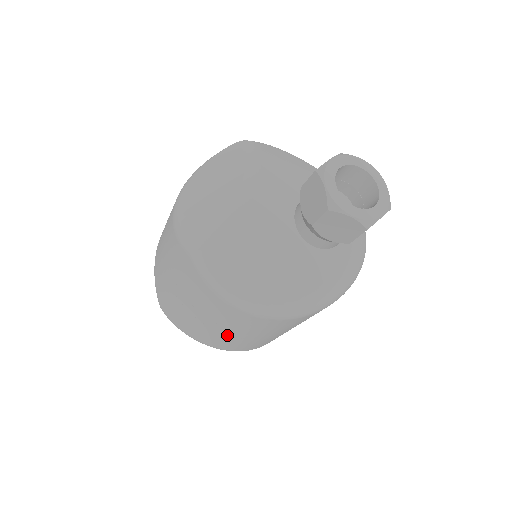
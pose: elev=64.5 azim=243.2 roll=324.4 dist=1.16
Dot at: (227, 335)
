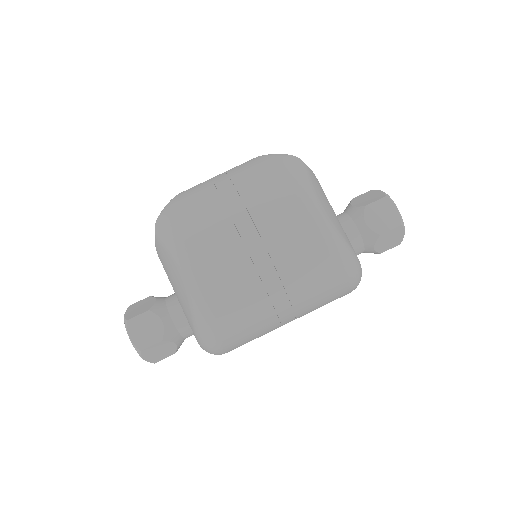
Dot at: (244, 246)
